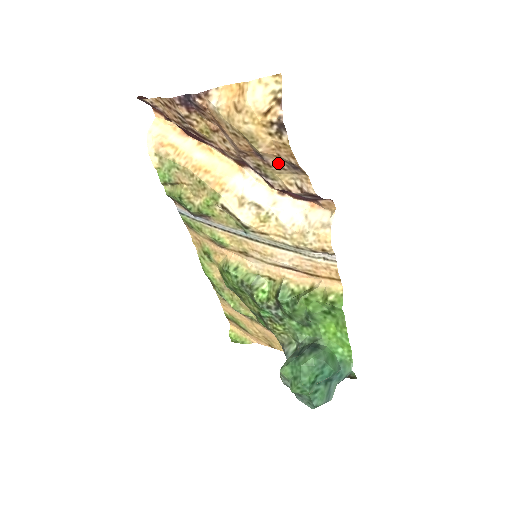
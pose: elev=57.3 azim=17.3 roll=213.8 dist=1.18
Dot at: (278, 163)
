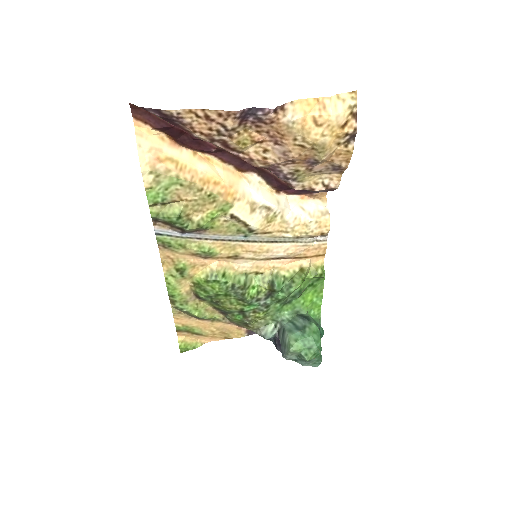
Dot at: (321, 167)
